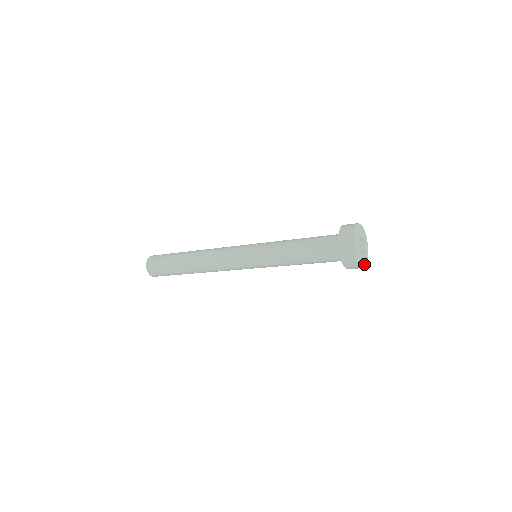
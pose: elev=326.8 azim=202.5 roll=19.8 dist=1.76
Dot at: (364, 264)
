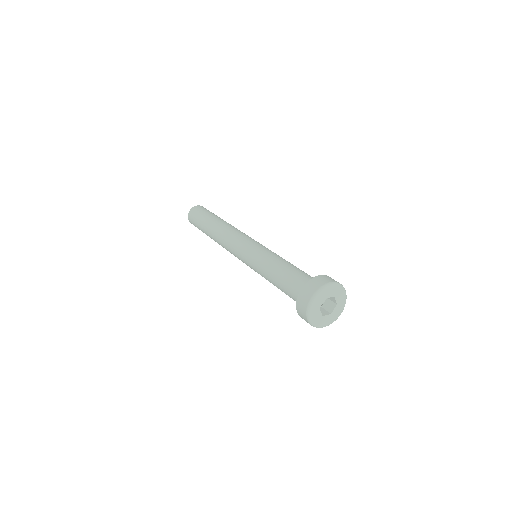
Dot at: (318, 324)
